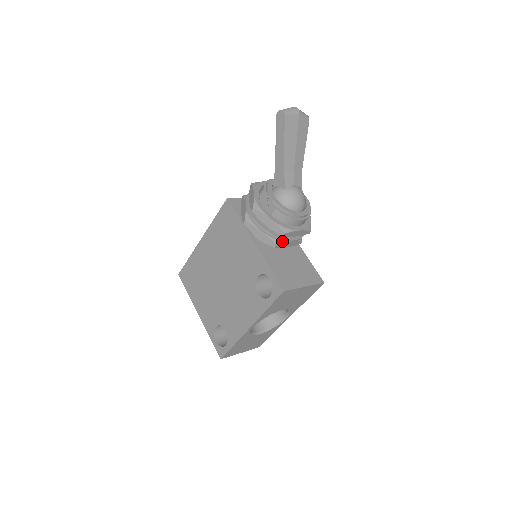
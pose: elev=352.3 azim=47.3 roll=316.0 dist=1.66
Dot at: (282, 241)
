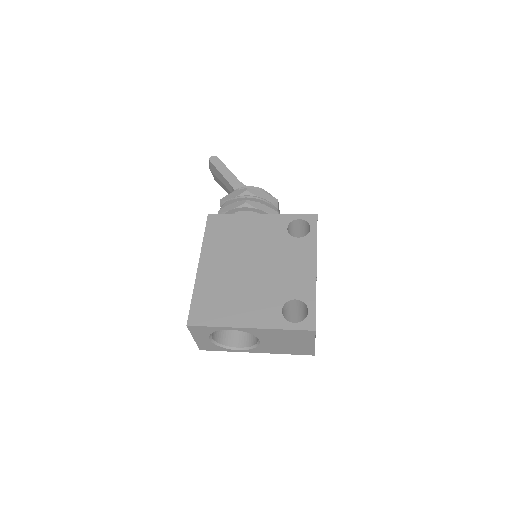
Dot at: occluded
